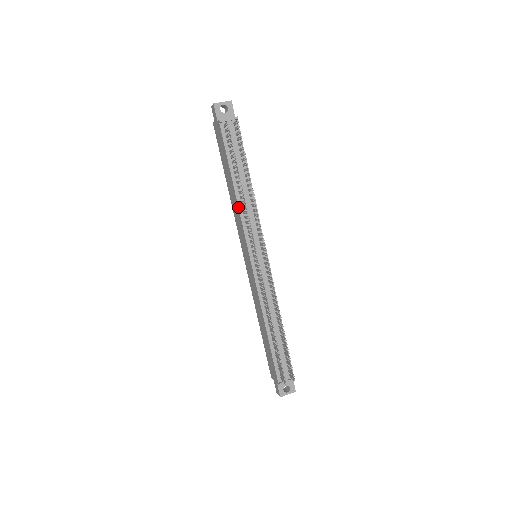
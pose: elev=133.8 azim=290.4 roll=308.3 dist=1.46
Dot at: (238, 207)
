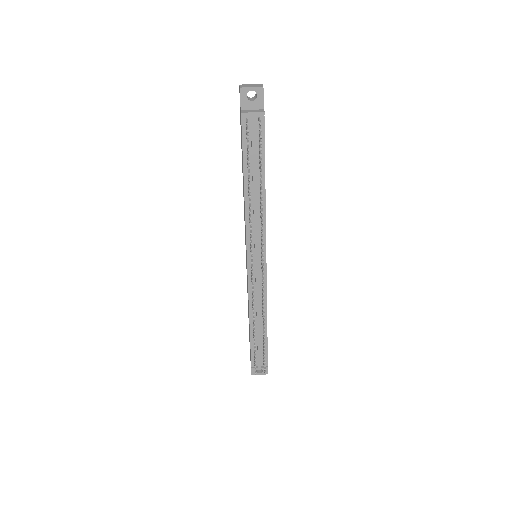
Dot at: (245, 210)
